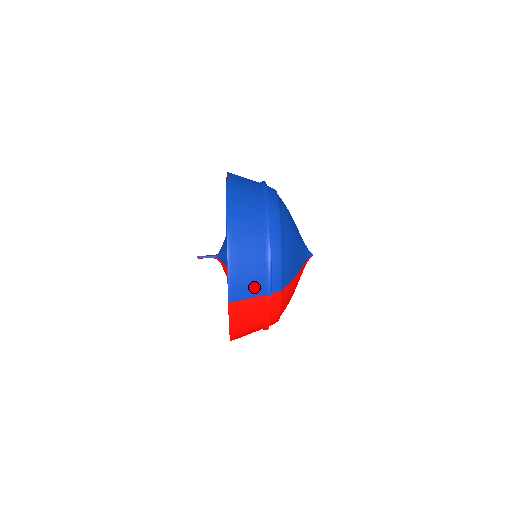
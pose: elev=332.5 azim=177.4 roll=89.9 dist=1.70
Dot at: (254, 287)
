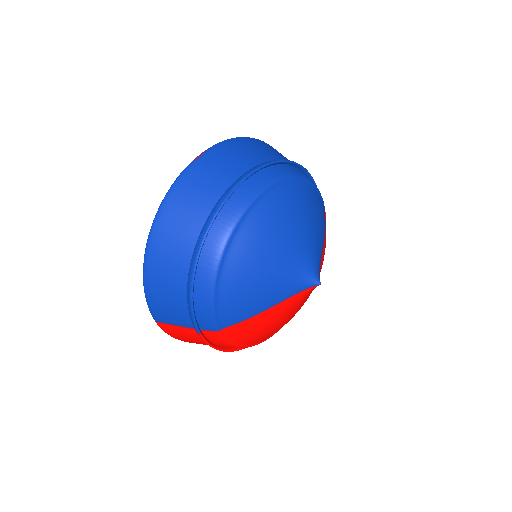
Dot at: (179, 318)
